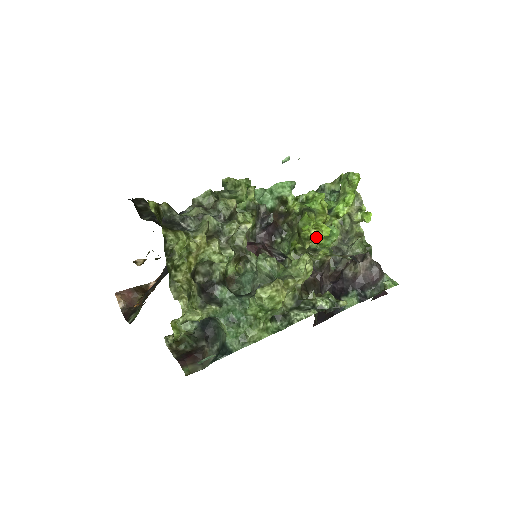
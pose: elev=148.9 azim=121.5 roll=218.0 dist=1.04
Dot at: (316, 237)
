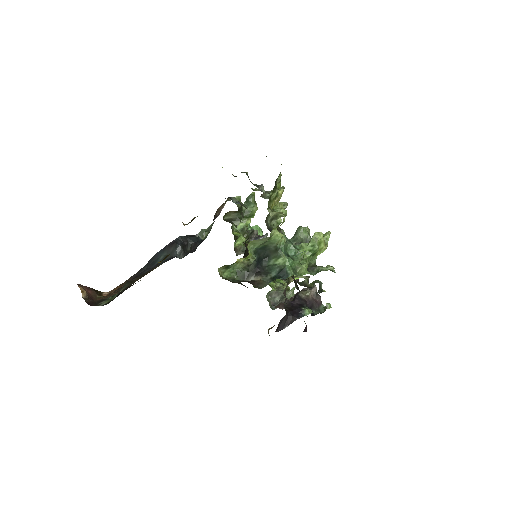
Dot at: occluded
